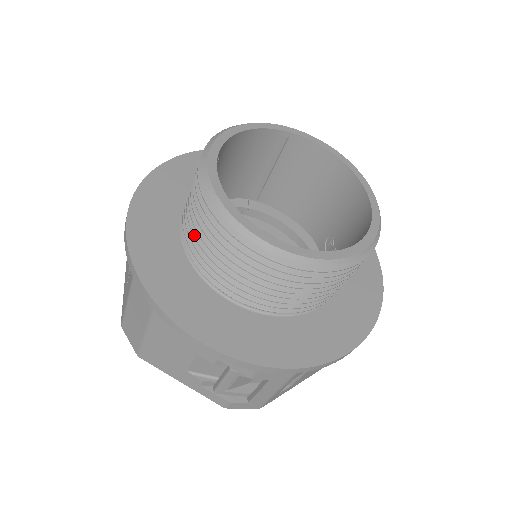
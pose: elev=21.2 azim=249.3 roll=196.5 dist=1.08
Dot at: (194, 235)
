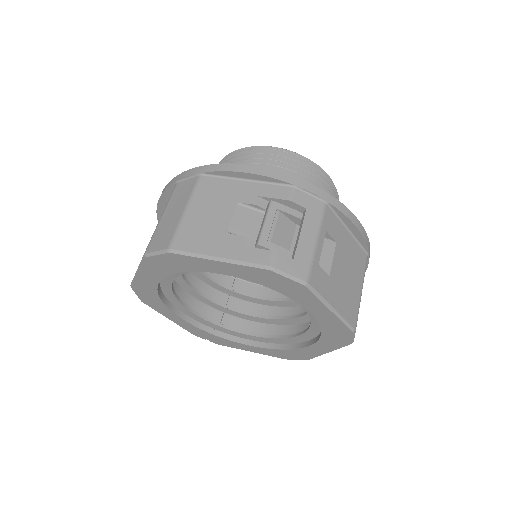
Dot at: occluded
